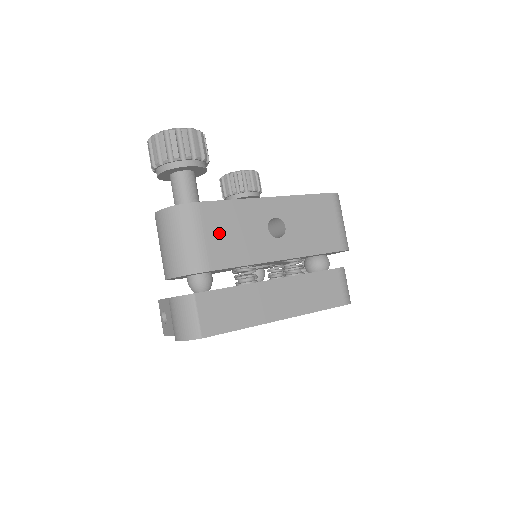
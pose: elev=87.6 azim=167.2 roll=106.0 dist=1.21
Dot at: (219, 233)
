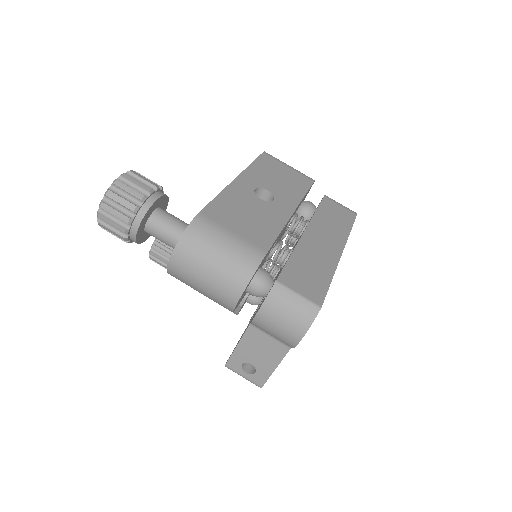
Dot at: (238, 224)
